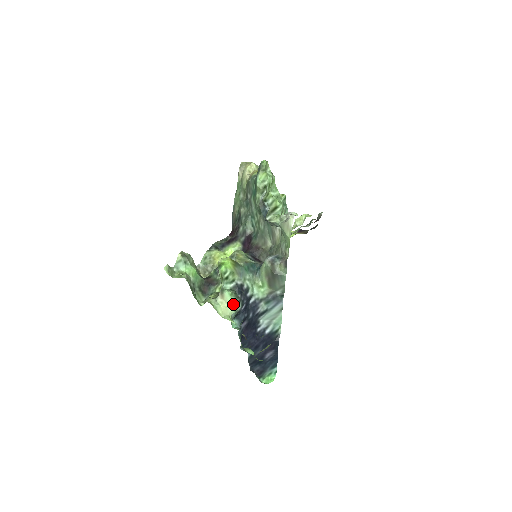
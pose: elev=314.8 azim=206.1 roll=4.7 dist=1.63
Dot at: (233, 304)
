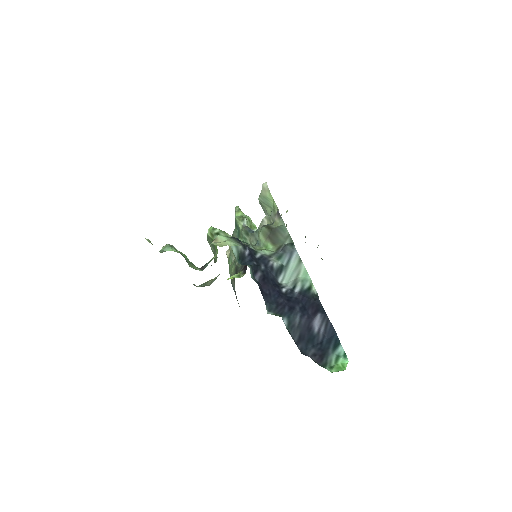
Dot at: (230, 240)
